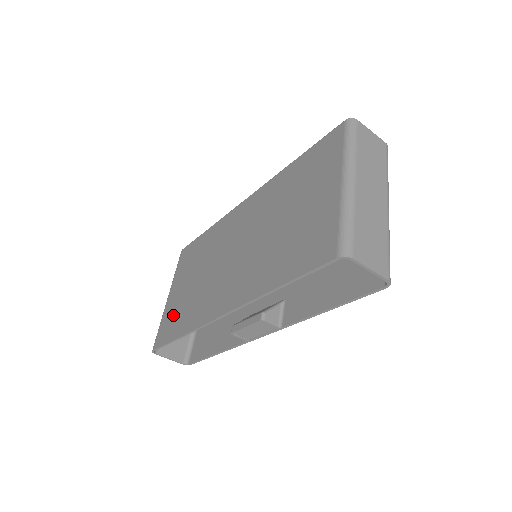
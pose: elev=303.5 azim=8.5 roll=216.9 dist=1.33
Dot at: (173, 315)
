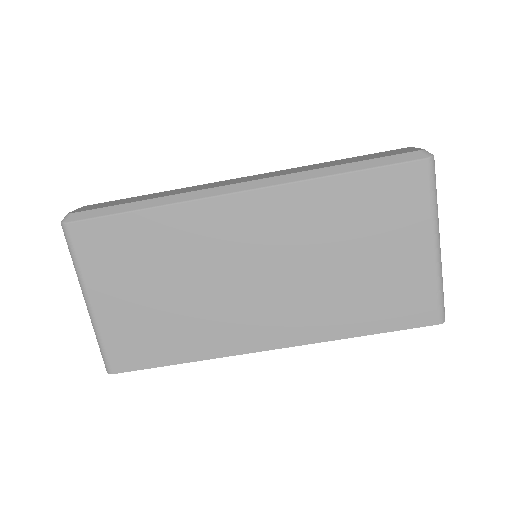
Dot at: (138, 334)
